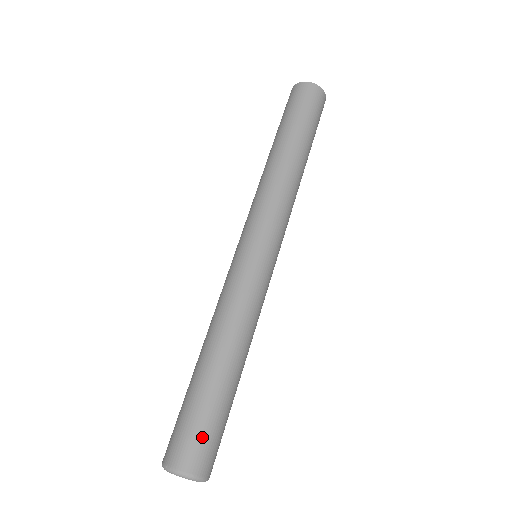
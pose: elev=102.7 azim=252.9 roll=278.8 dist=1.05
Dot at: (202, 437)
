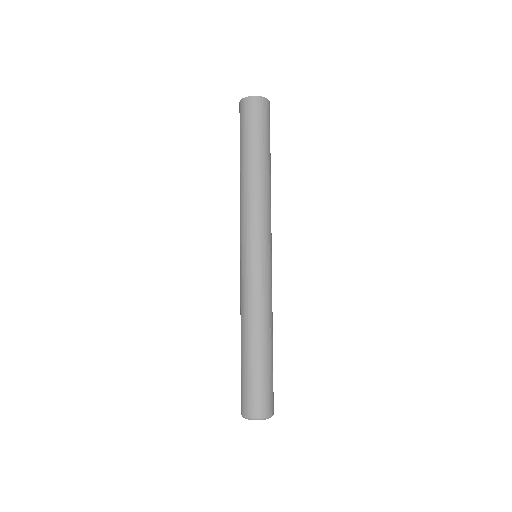
Dot at: (262, 393)
